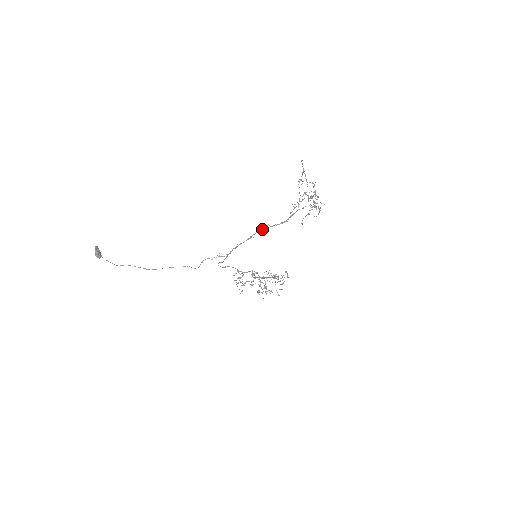
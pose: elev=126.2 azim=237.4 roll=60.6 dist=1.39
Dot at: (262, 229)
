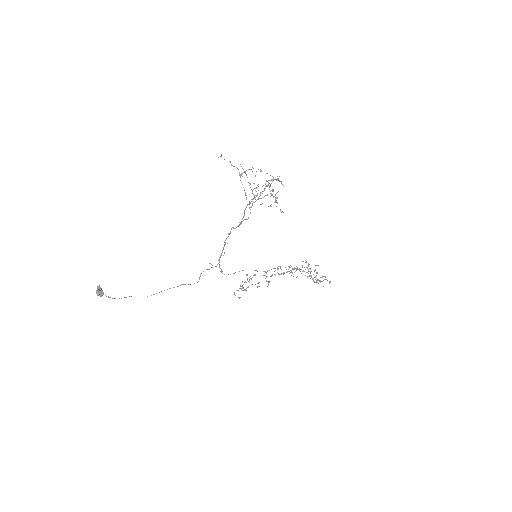
Dot at: occluded
